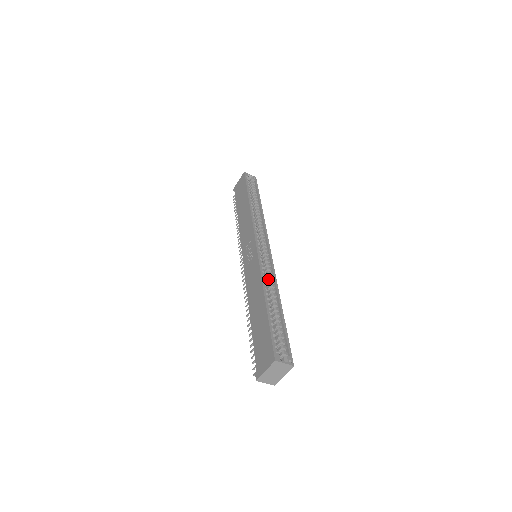
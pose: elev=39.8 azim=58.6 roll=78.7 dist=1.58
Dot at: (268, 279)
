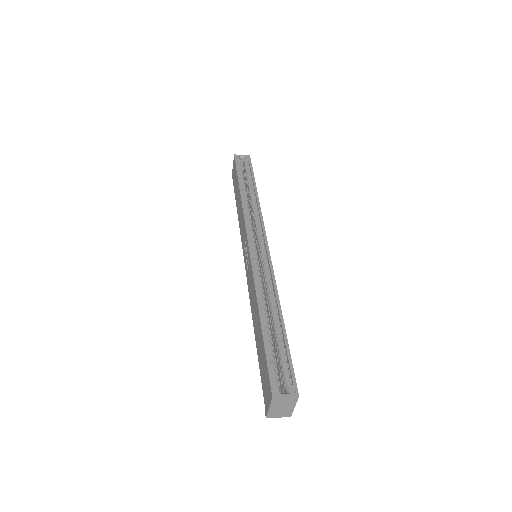
Dot at: (267, 285)
